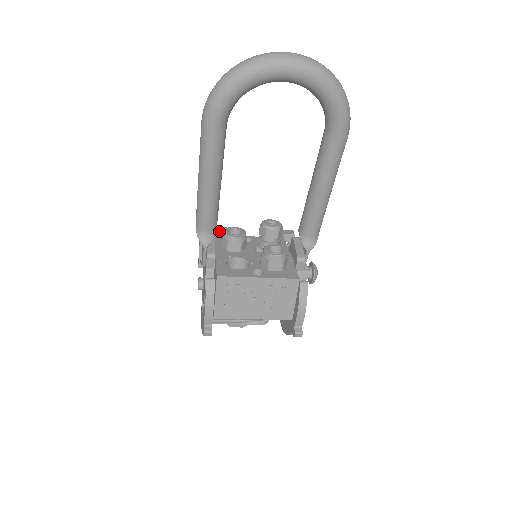
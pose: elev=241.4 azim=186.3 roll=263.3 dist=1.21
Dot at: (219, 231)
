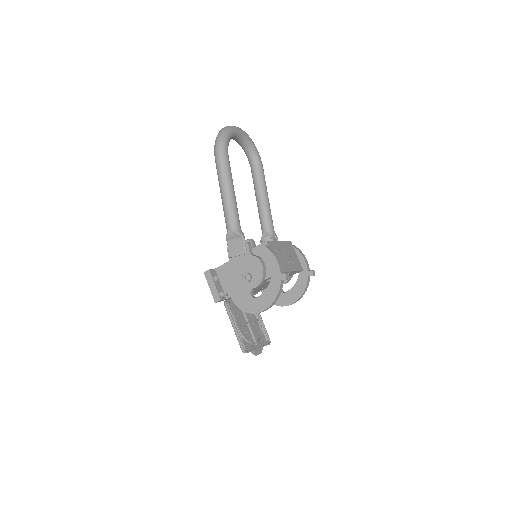
Dot at: occluded
